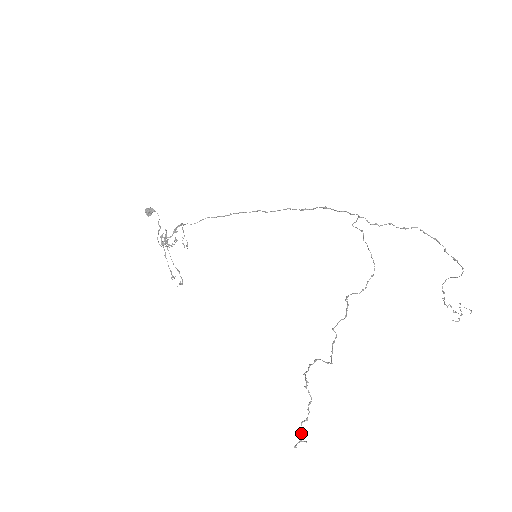
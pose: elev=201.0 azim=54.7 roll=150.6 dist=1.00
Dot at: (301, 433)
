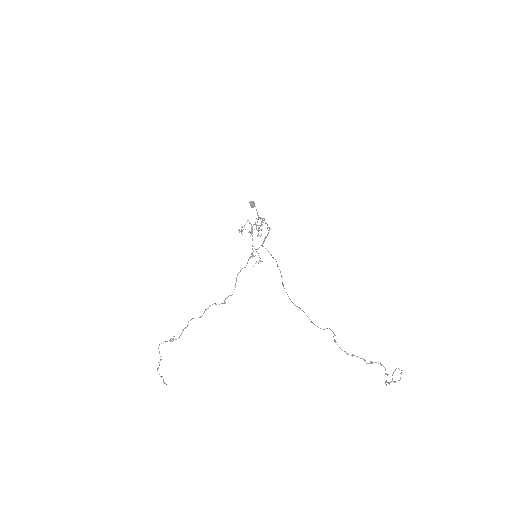
Dot at: (160, 376)
